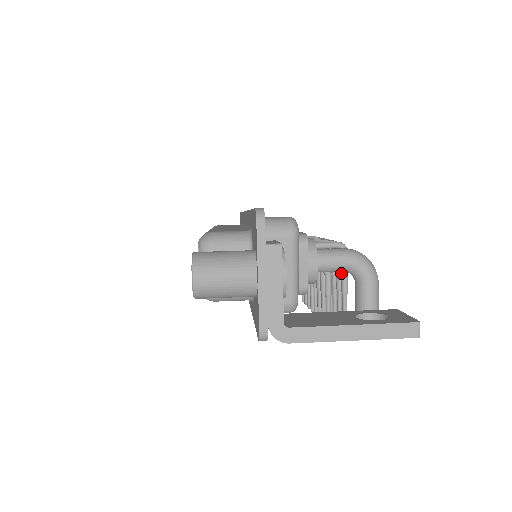
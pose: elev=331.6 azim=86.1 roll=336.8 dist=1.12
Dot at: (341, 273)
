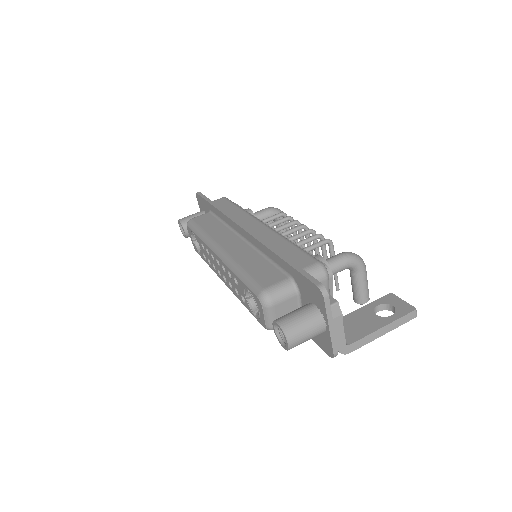
Dot at: occluded
